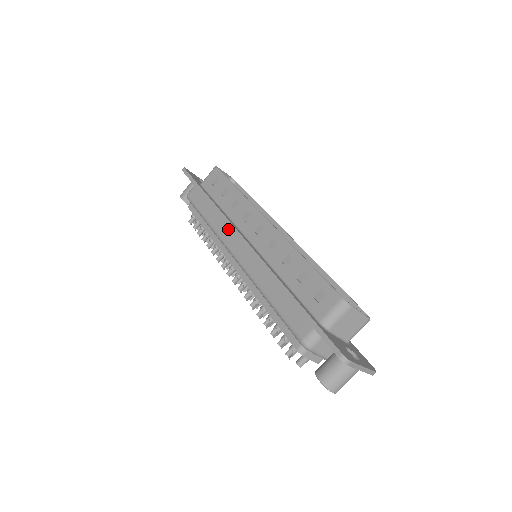
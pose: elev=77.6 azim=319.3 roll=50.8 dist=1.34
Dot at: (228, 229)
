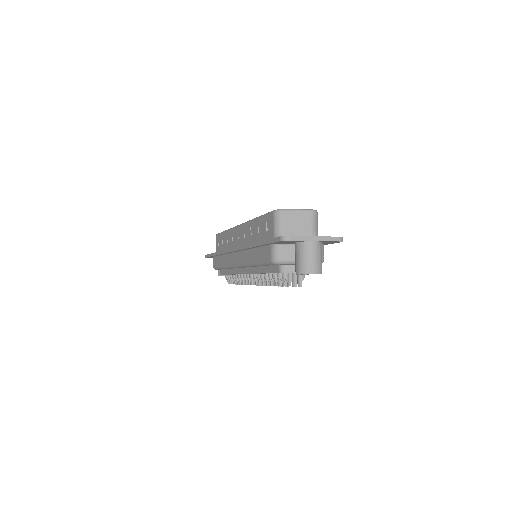
Dot at: (229, 256)
